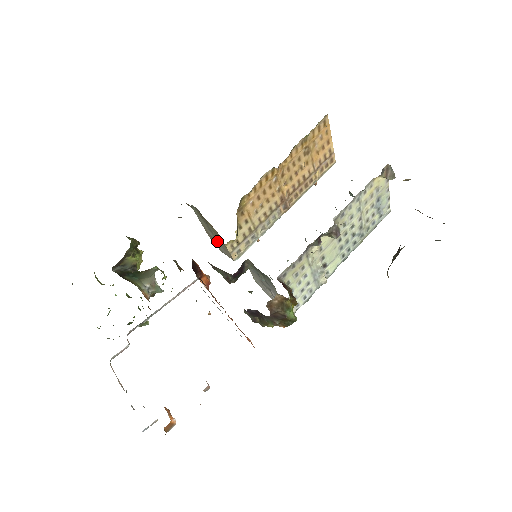
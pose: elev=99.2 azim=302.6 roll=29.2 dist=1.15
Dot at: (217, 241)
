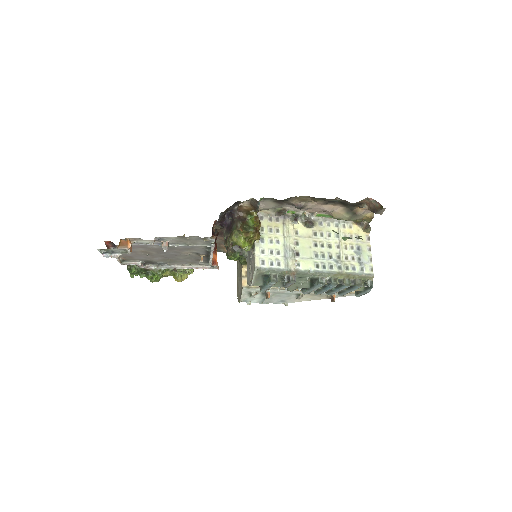
Dot at: (240, 281)
